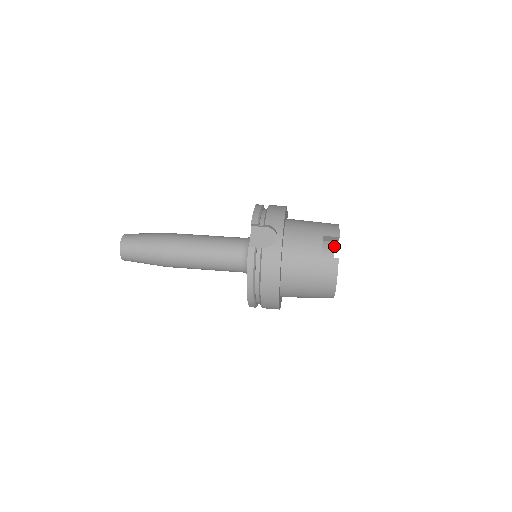
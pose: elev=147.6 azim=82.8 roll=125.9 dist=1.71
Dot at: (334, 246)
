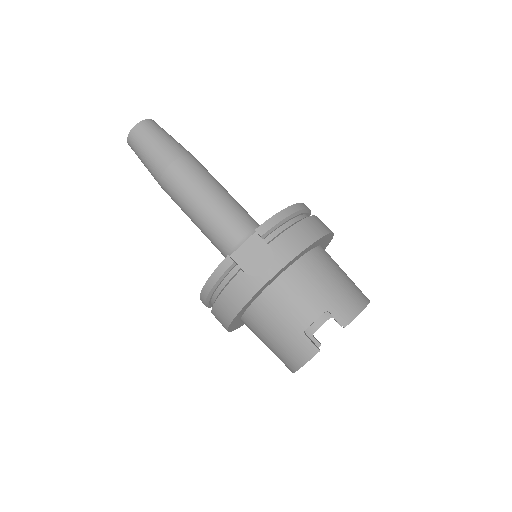
Dot at: occluded
